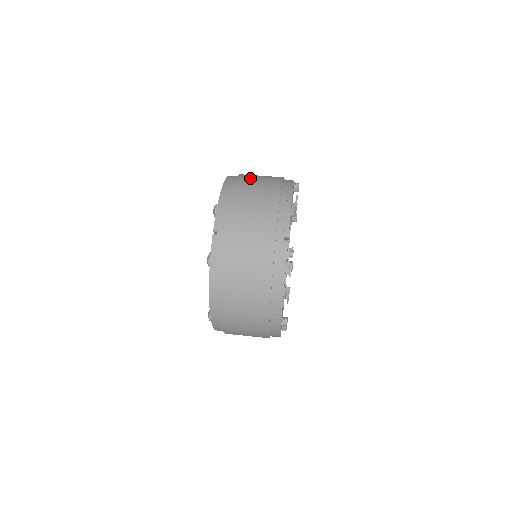
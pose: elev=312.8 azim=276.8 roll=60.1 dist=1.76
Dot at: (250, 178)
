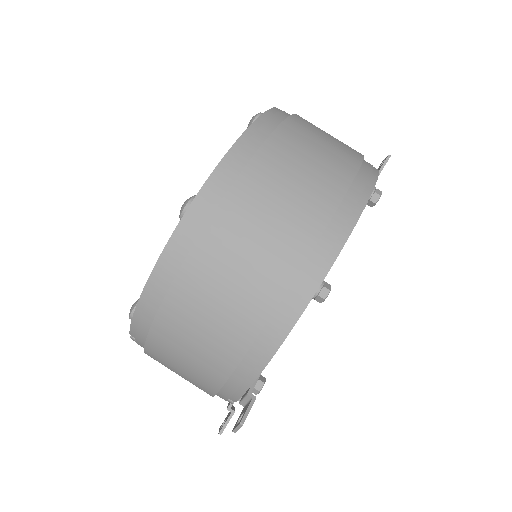
Dot at: (208, 280)
